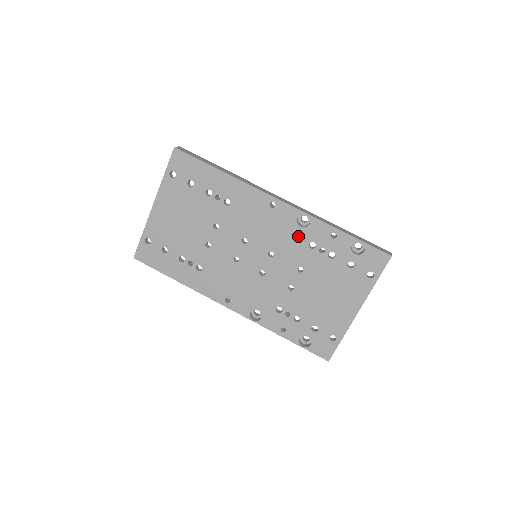
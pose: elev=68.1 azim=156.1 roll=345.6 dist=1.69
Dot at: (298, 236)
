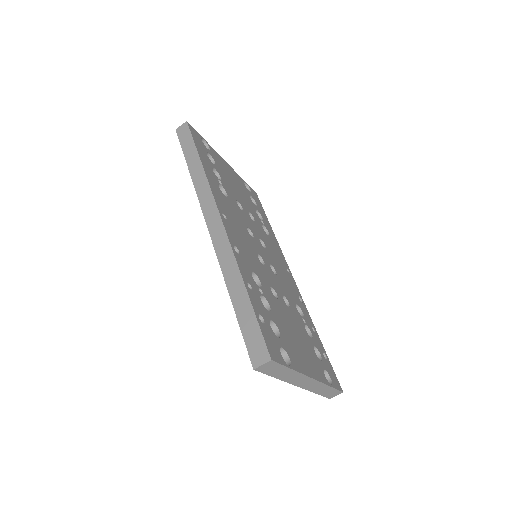
Dot at: occluded
